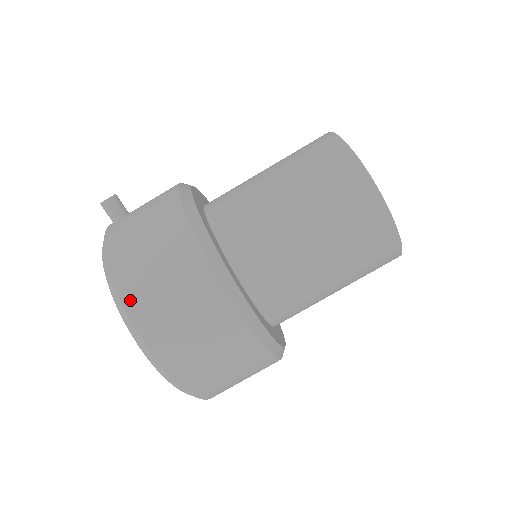
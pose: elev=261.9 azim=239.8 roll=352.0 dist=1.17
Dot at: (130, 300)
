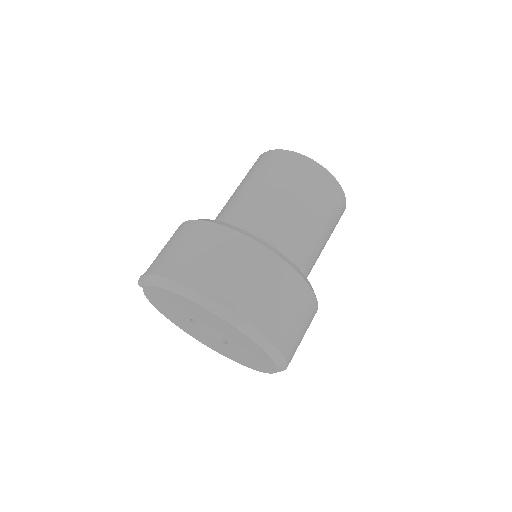
Dot at: (160, 270)
